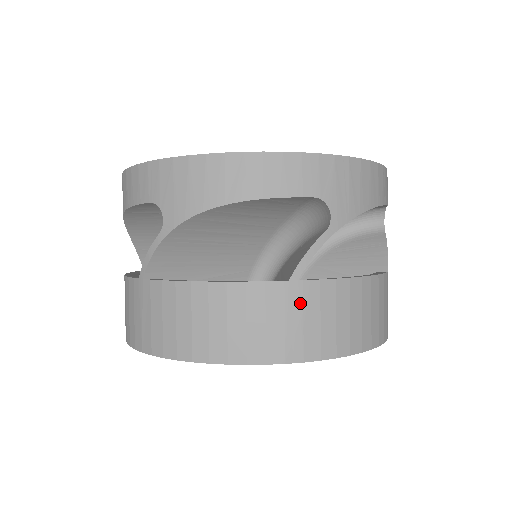
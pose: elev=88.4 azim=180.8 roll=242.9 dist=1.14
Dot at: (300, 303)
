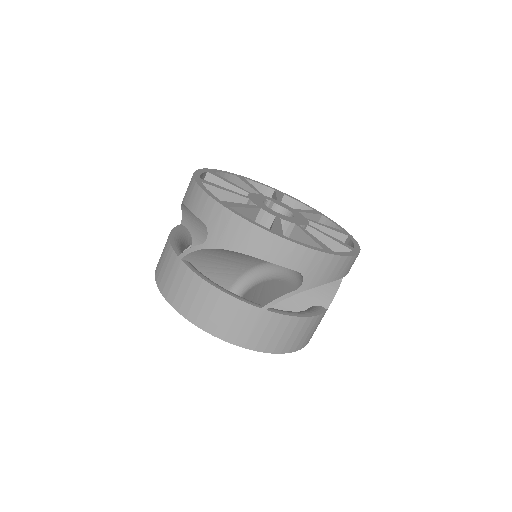
Dot at: occluded
